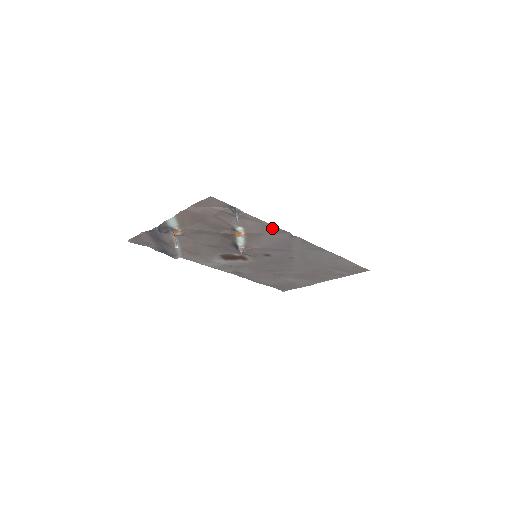
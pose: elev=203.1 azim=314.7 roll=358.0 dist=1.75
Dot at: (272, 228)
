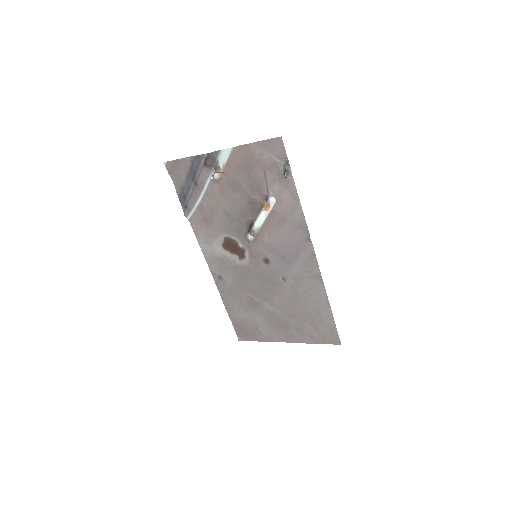
Dot at: (299, 216)
